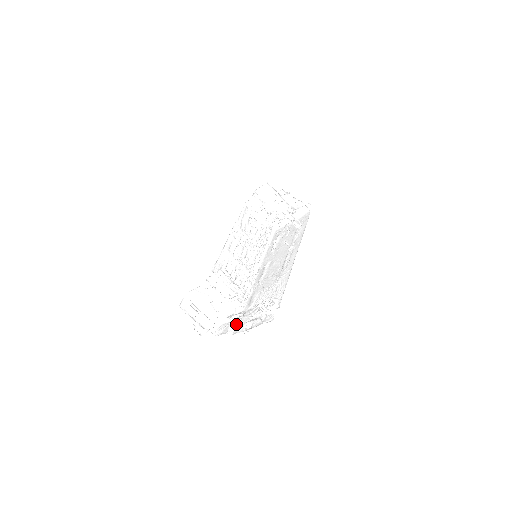
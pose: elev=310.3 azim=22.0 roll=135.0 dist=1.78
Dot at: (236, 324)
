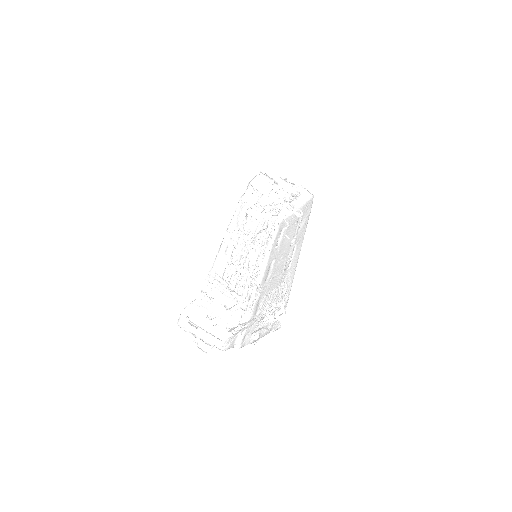
Dot at: (243, 335)
